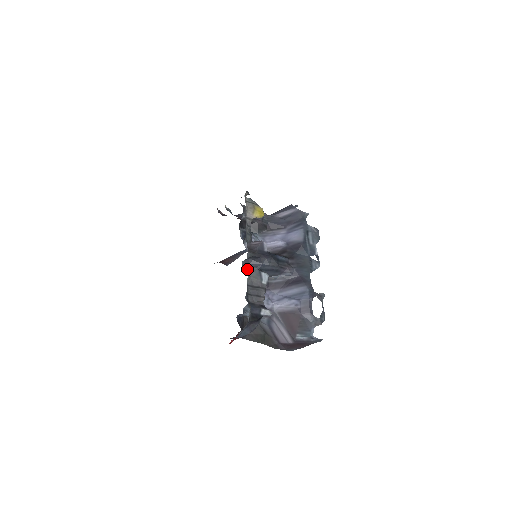
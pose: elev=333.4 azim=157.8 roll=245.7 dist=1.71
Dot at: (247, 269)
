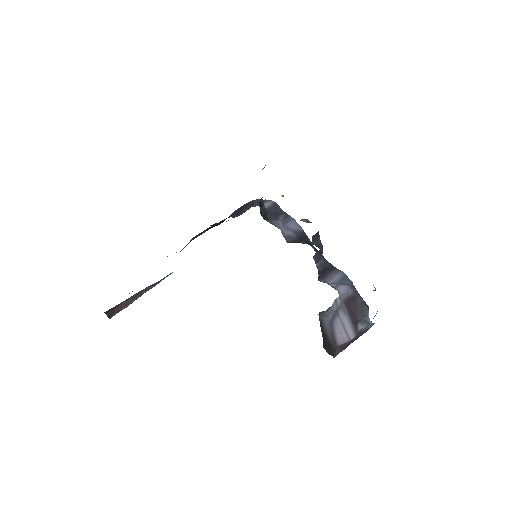
Dot at: occluded
